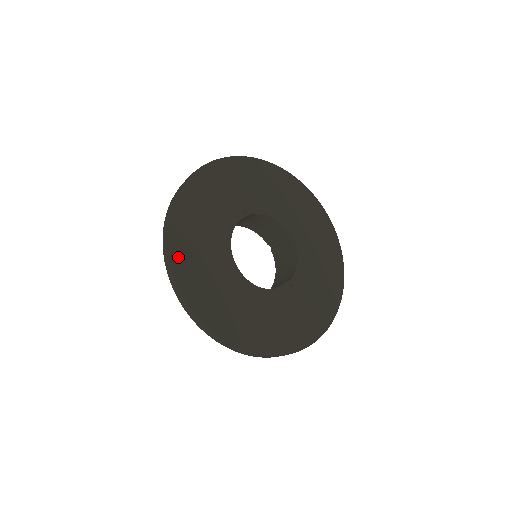
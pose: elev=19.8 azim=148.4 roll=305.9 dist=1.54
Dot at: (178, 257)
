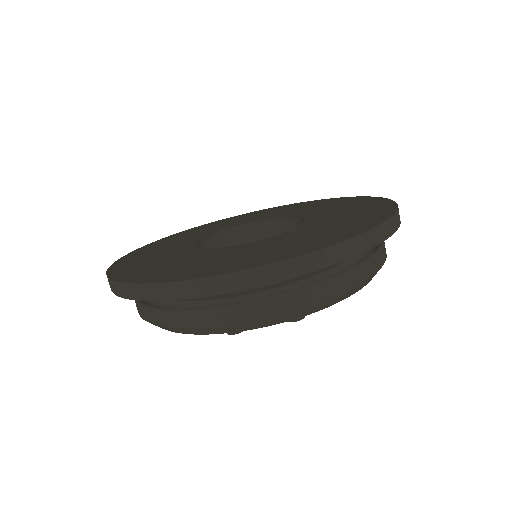
Dot at: (120, 267)
